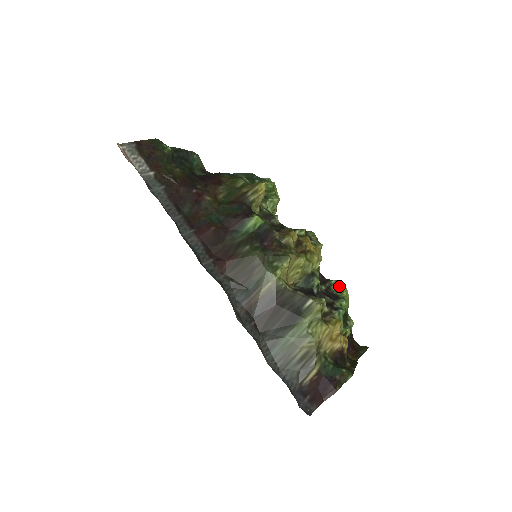
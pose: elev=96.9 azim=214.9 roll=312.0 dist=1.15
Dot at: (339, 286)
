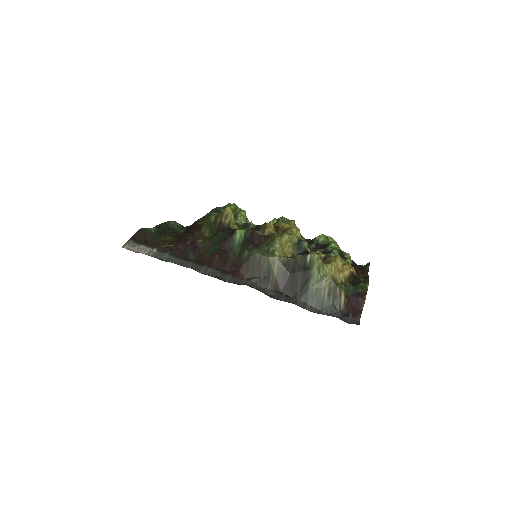
Dot at: (323, 238)
